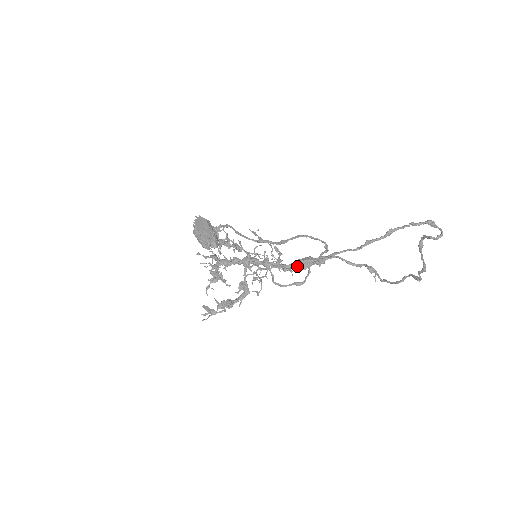
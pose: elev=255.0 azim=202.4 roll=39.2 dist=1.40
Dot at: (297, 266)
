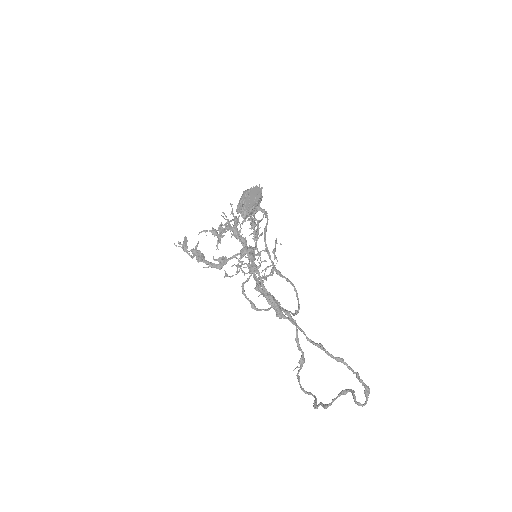
Dot at: (265, 297)
